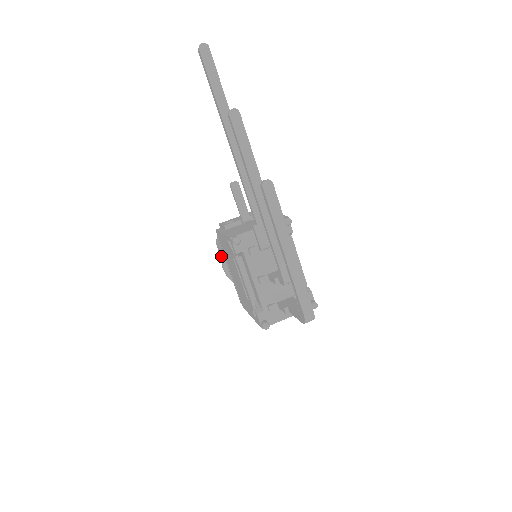
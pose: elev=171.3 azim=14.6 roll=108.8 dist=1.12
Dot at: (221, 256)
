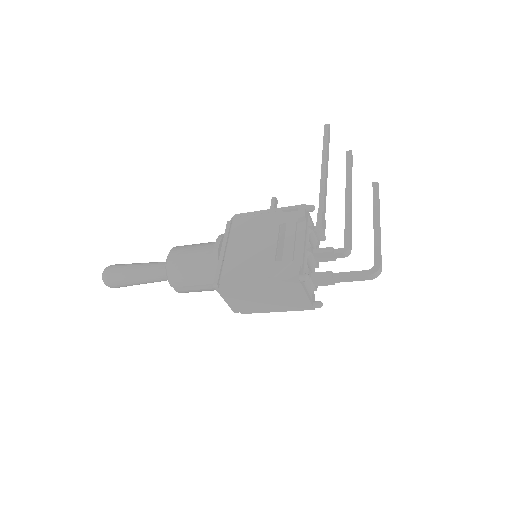
Dot at: (218, 237)
